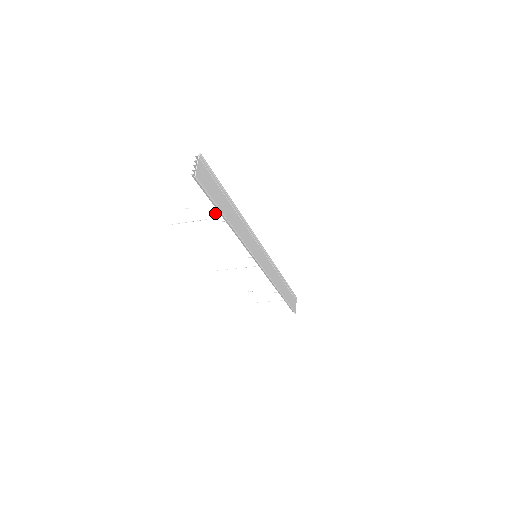
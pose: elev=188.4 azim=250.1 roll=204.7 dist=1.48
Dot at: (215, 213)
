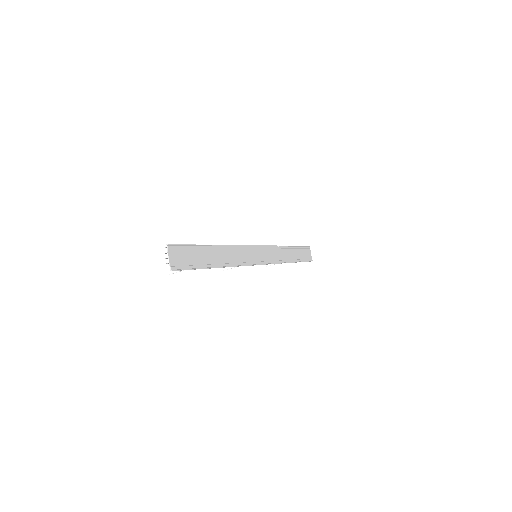
Dot at: occluded
